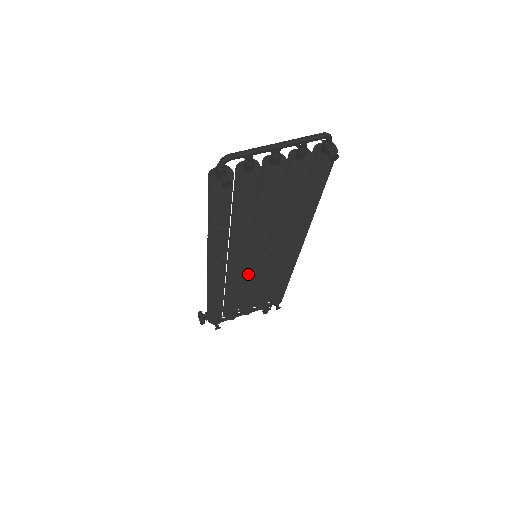
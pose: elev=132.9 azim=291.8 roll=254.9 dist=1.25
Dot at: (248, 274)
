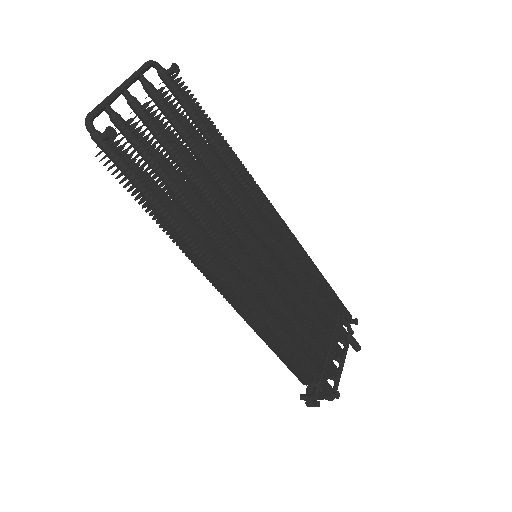
Dot at: (275, 285)
